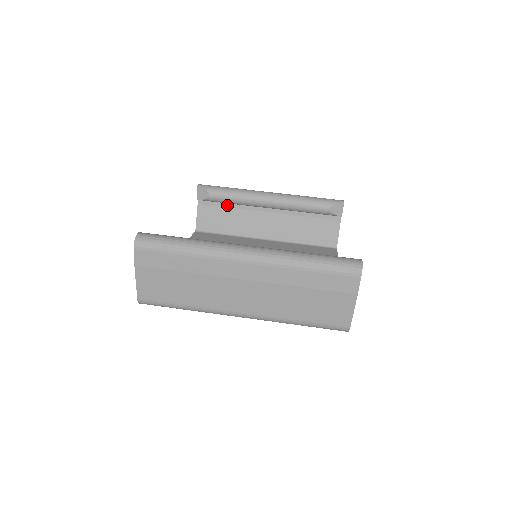
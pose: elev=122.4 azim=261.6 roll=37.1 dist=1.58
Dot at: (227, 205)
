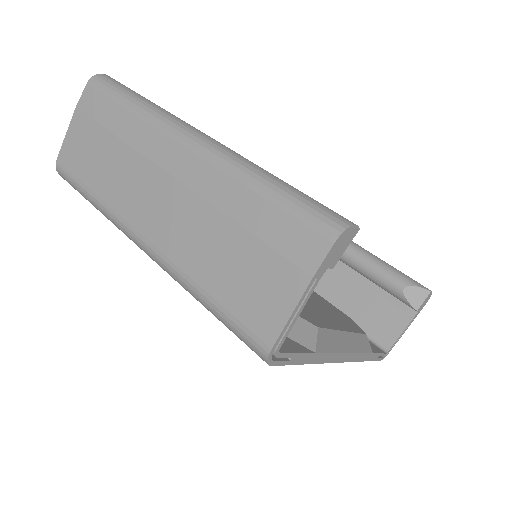
Dot at: occluded
